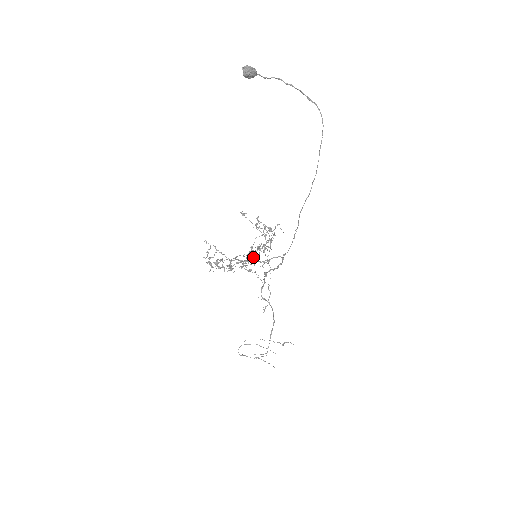
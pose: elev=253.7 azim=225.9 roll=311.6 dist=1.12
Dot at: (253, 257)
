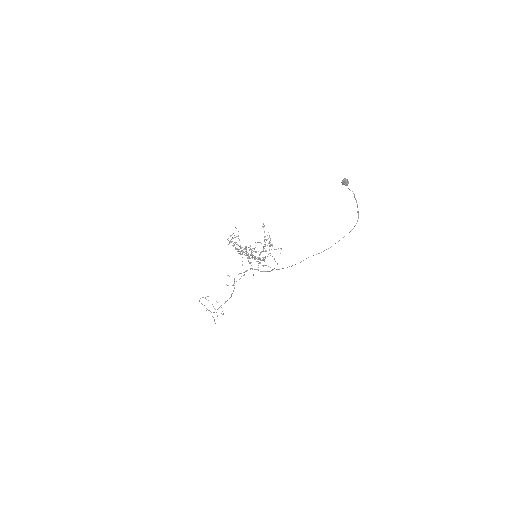
Dot at: (259, 258)
